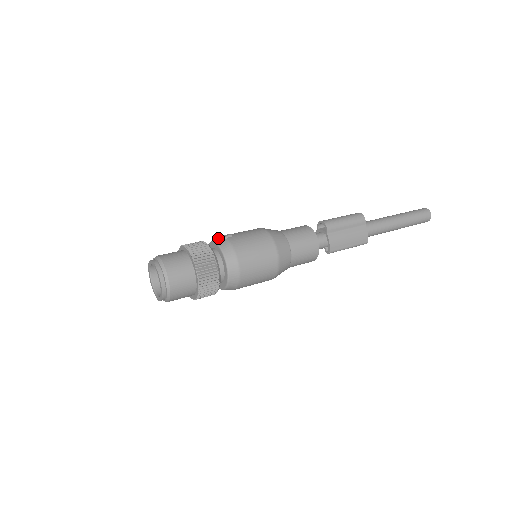
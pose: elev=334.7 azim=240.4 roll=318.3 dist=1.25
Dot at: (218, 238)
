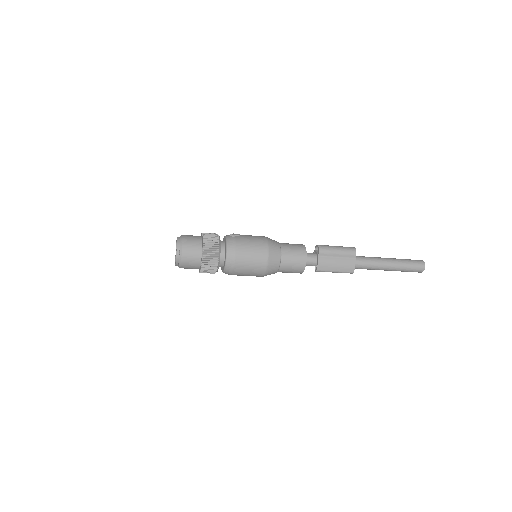
Dot at: (230, 235)
